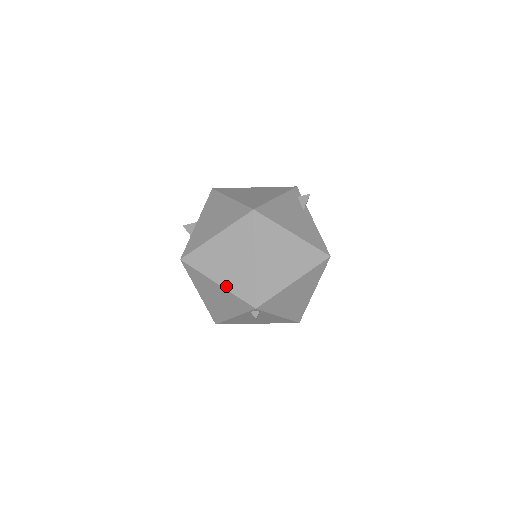
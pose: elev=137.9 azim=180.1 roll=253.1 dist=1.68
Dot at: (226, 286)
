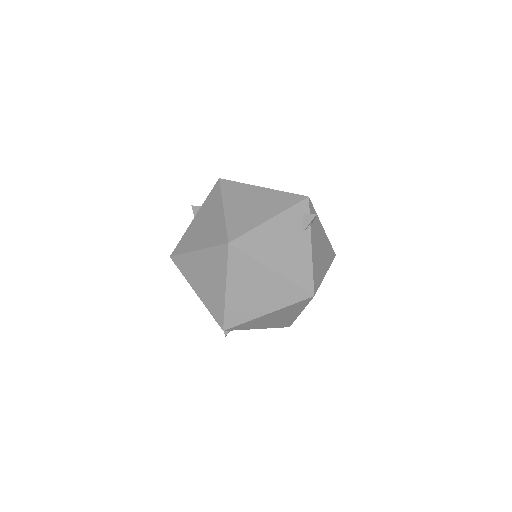
Dot at: (202, 299)
